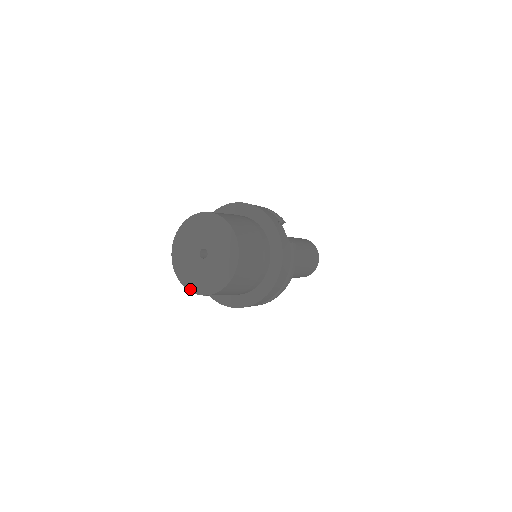
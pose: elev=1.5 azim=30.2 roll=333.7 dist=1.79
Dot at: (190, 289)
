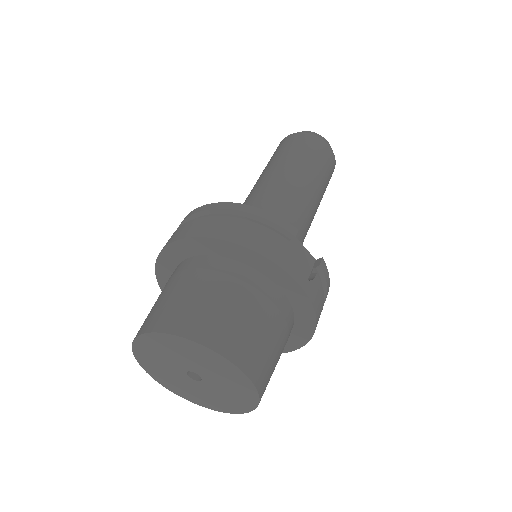
Dot at: (192, 402)
